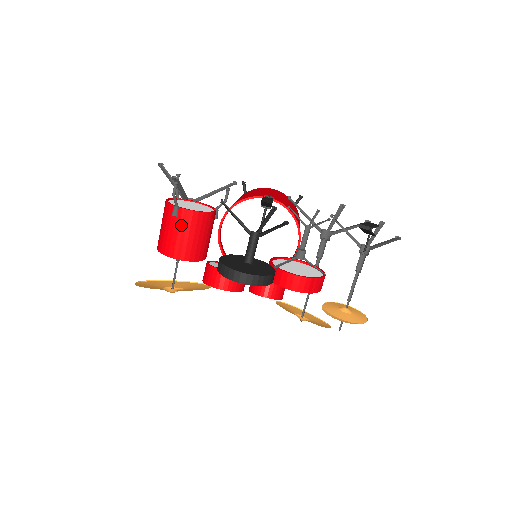
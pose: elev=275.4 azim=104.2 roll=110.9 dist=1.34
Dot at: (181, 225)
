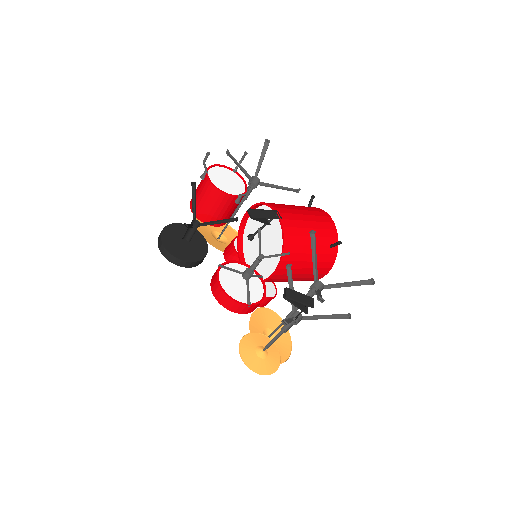
Dot at: (202, 187)
